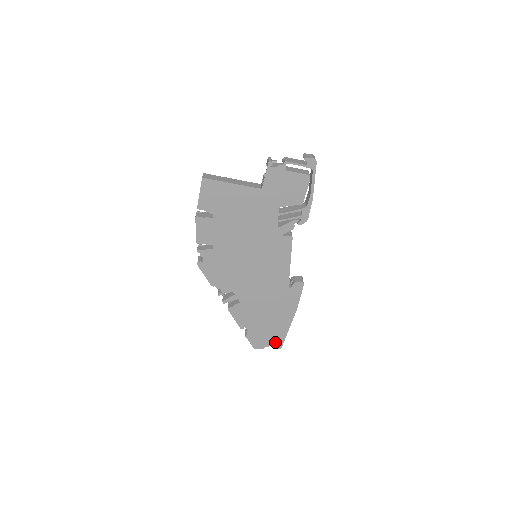
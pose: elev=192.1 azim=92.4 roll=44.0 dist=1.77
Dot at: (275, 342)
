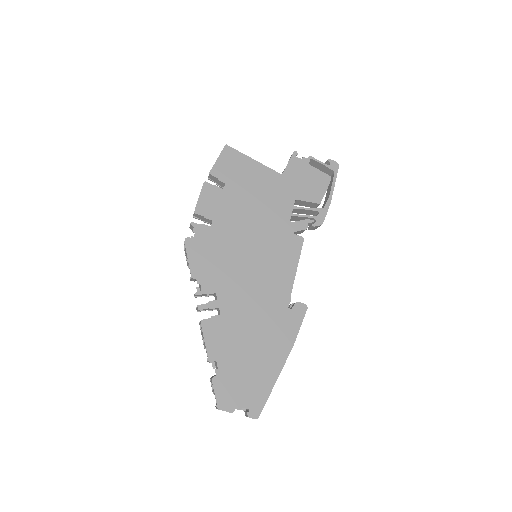
Dot at: (252, 402)
